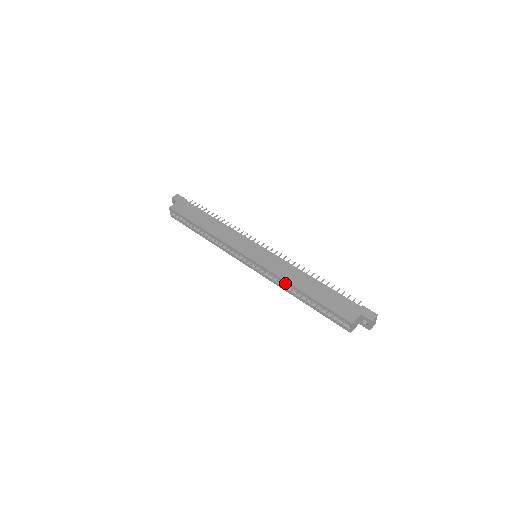
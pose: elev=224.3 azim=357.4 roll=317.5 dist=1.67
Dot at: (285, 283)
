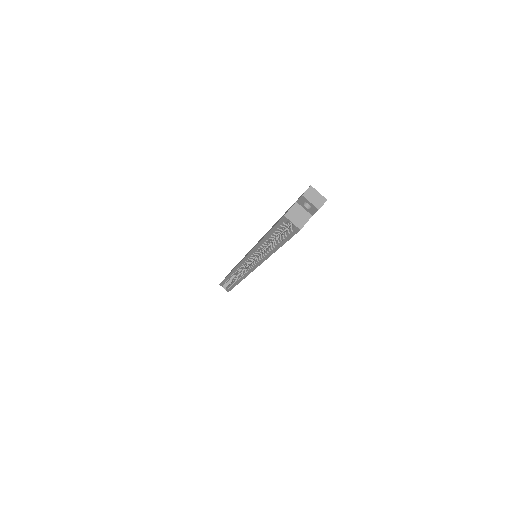
Dot at: (258, 249)
